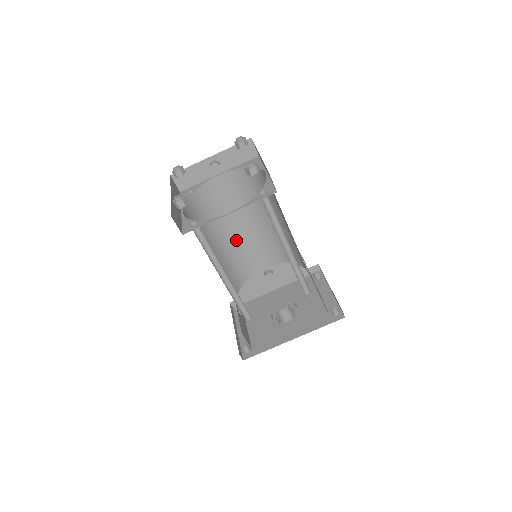
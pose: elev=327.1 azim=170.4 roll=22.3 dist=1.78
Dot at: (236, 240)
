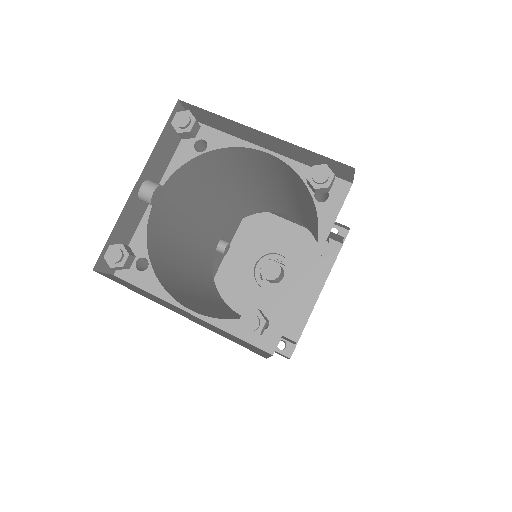
Dot at: (192, 252)
